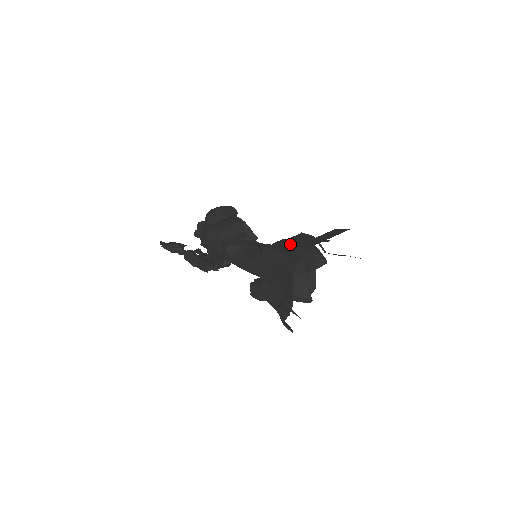
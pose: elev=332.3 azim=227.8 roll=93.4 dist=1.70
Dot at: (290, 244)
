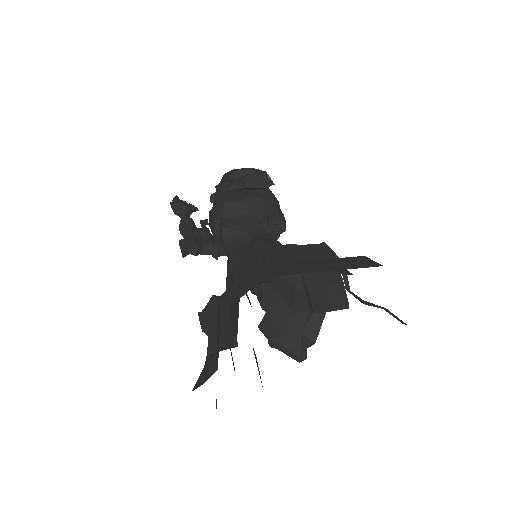
Dot at: (272, 256)
